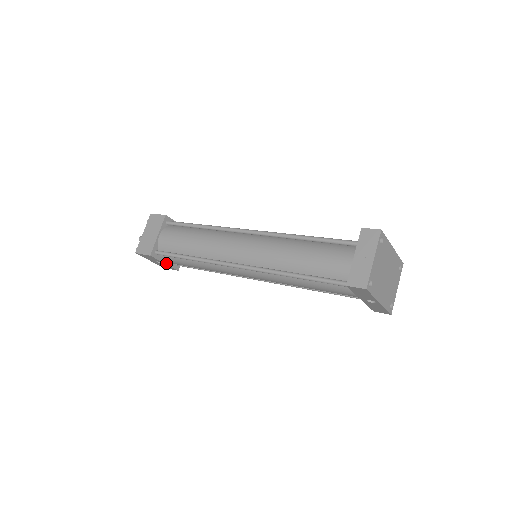
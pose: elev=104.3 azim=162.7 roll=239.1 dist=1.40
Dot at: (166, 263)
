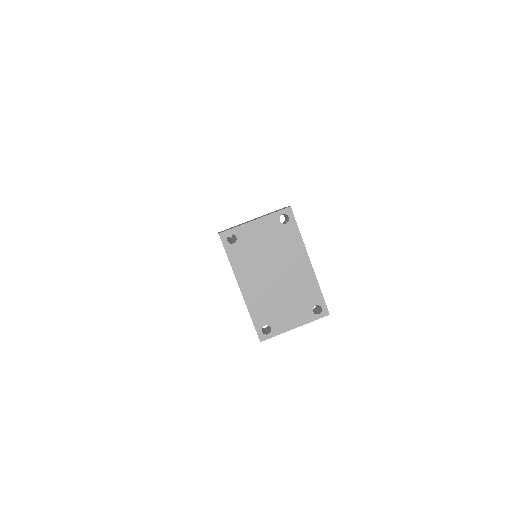
Dot at: occluded
